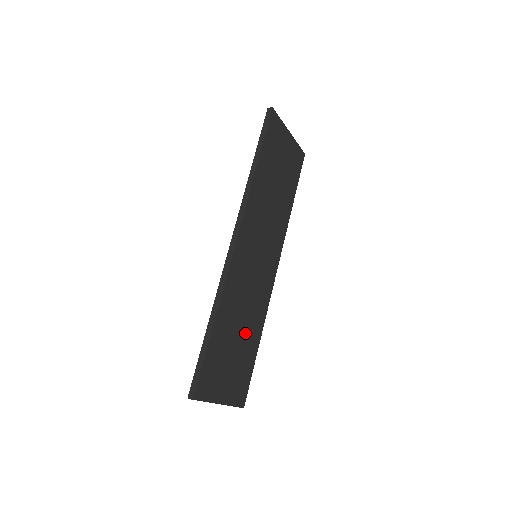
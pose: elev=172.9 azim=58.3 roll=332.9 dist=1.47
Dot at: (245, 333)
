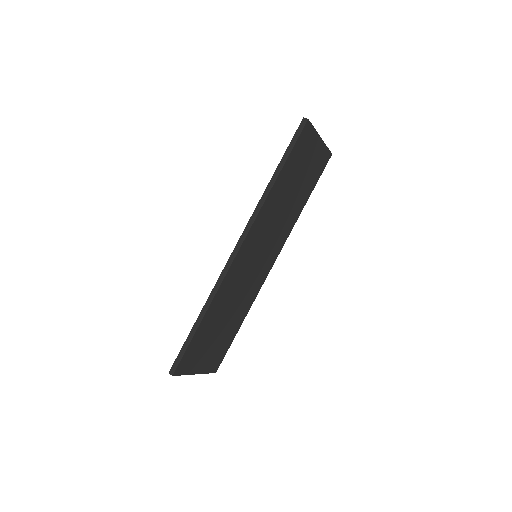
Dot at: (230, 319)
